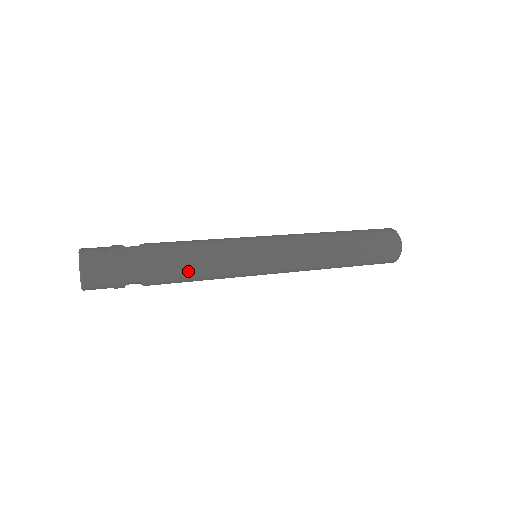
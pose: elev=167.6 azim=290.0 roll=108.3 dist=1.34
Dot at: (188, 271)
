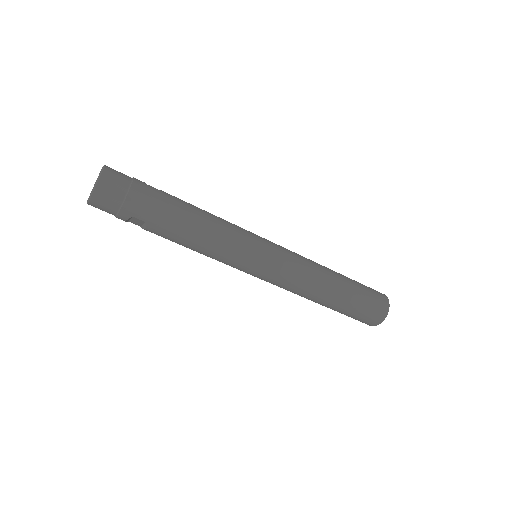
Dot at: (192, 234)
